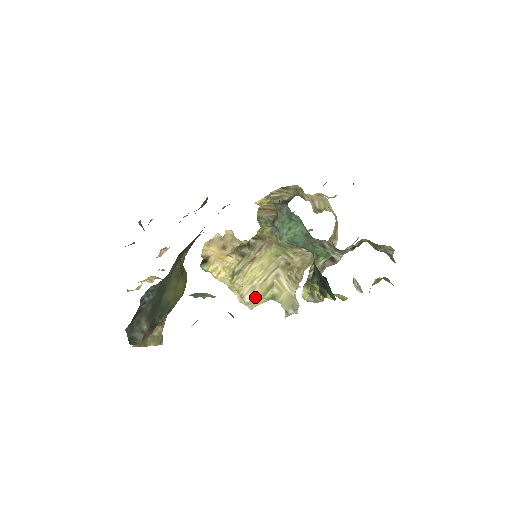
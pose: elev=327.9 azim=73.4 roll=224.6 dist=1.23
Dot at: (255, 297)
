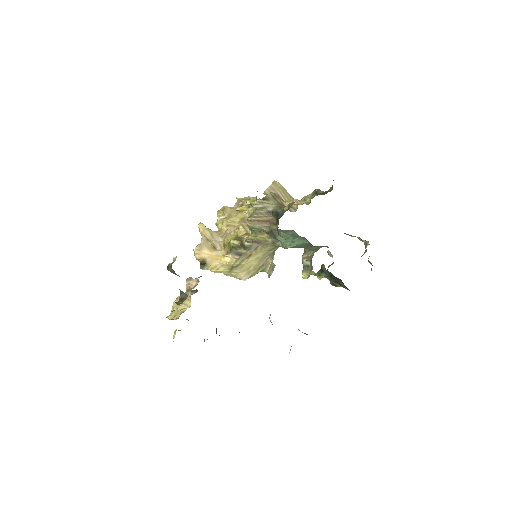
Dot at: (250, 276)
